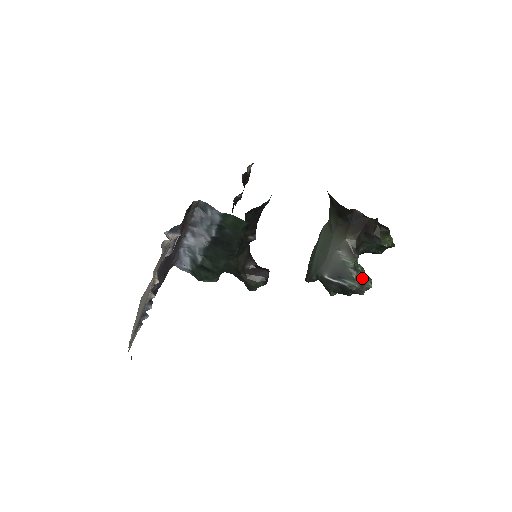
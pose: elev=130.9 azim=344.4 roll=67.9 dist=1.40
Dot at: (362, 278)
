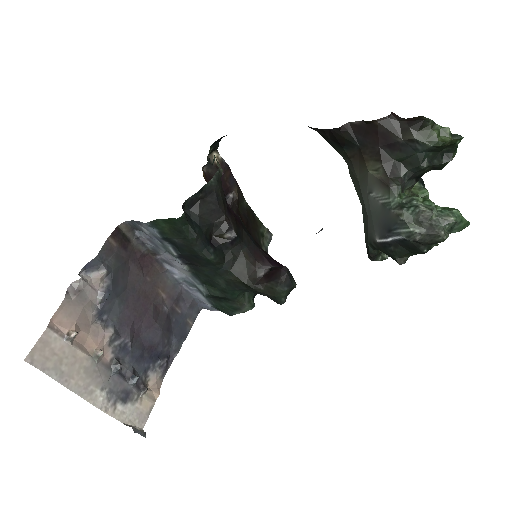
Dot at: (424, 215)
